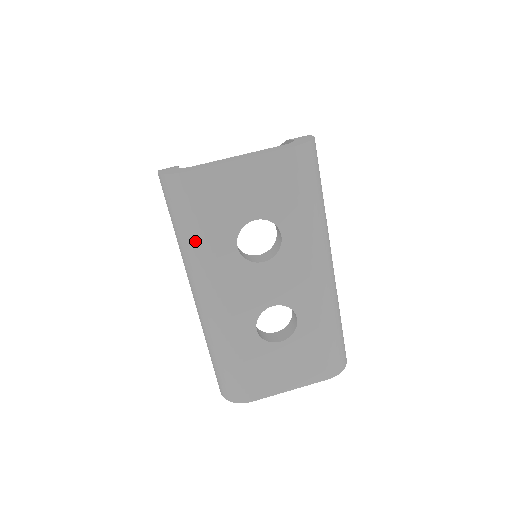
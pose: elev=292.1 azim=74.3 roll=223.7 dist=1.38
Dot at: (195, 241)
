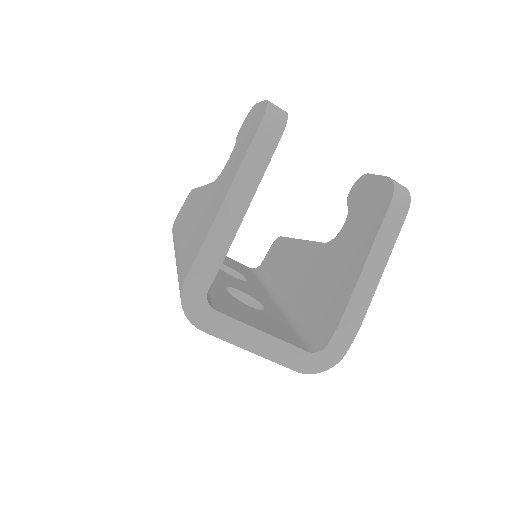
Dot at: occluded
